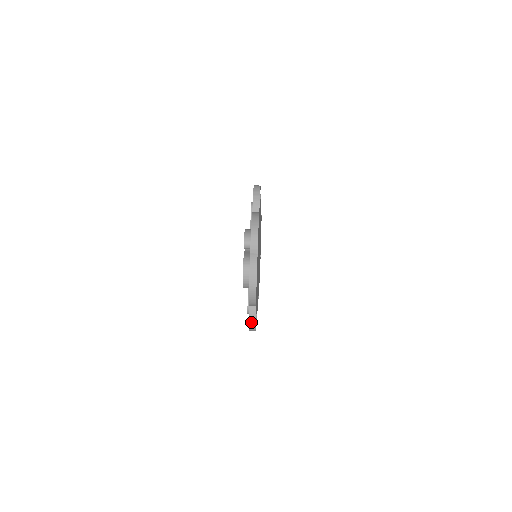
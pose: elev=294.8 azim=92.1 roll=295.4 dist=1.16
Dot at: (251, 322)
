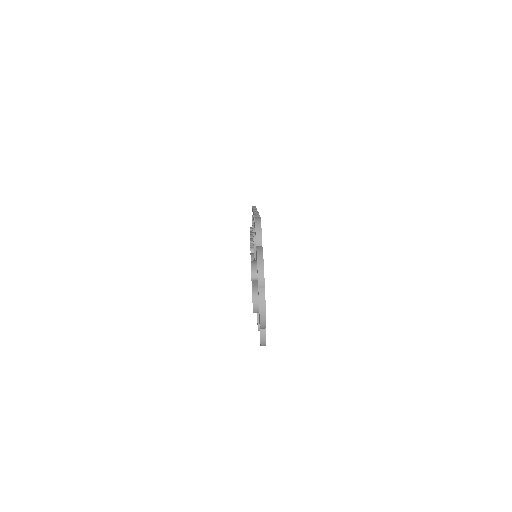
Dot at: (262, 341)
